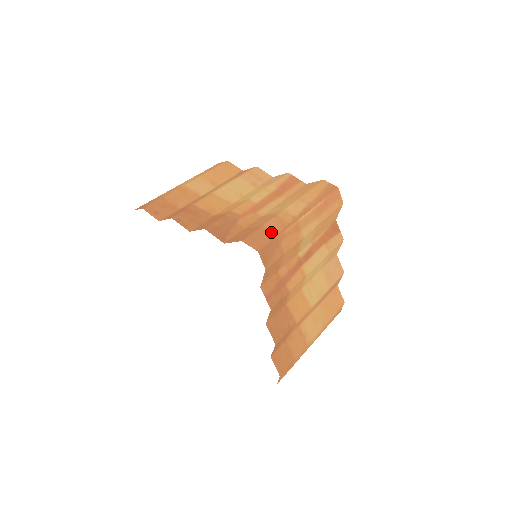
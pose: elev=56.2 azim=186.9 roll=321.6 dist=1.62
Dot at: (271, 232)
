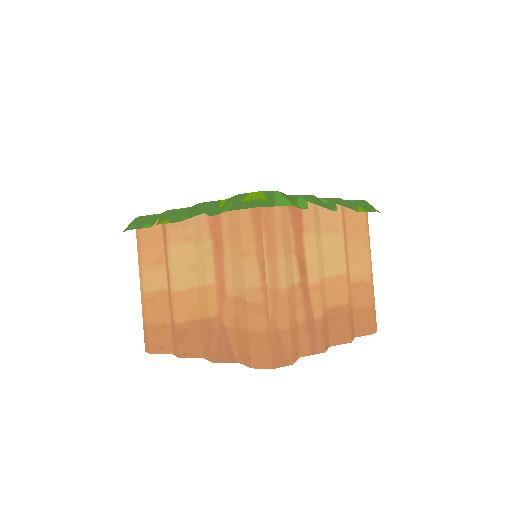
Dot at: (261, 332)
